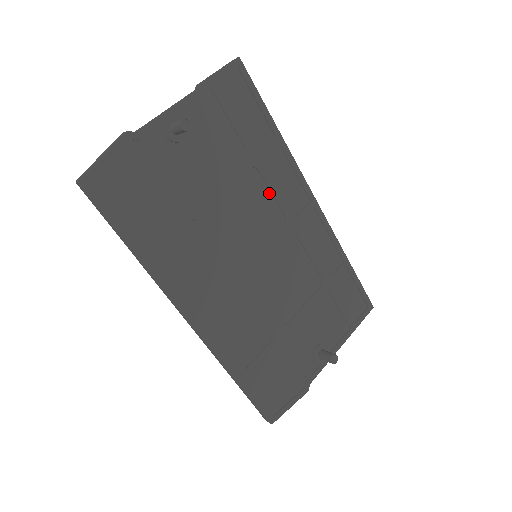
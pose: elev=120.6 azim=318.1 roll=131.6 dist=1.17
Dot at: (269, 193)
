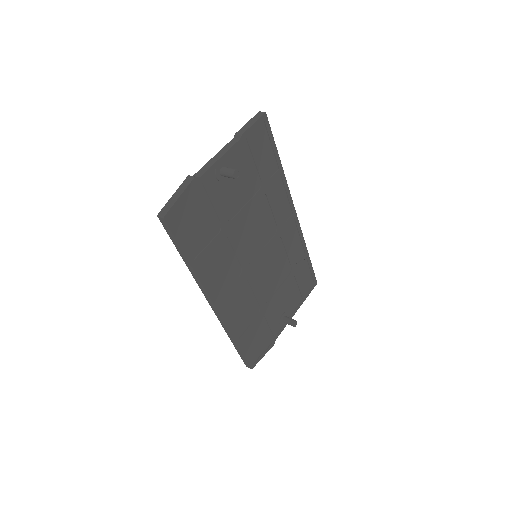
Dot at: (270, 211)
